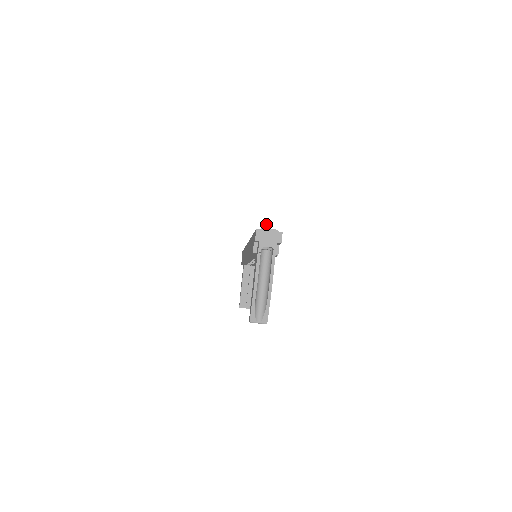
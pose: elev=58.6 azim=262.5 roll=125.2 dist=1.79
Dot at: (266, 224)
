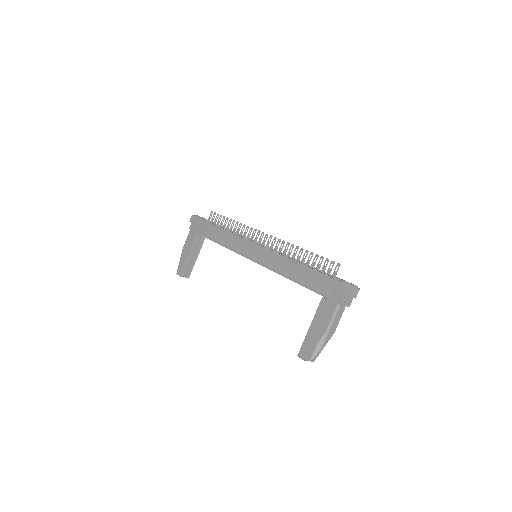
Dot at: (330, 264)
